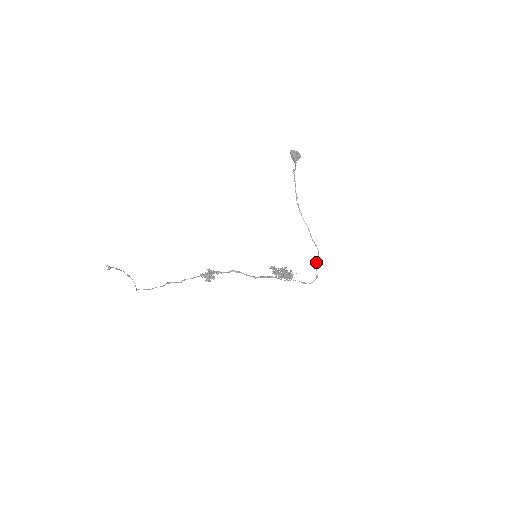
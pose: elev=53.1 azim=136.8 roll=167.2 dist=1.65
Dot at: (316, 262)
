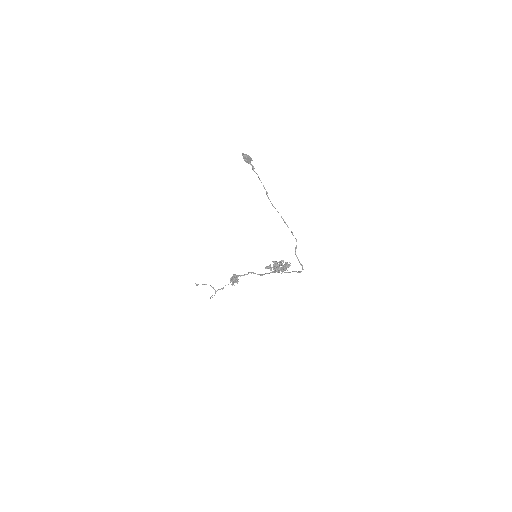
Dot at: (295, 250)
